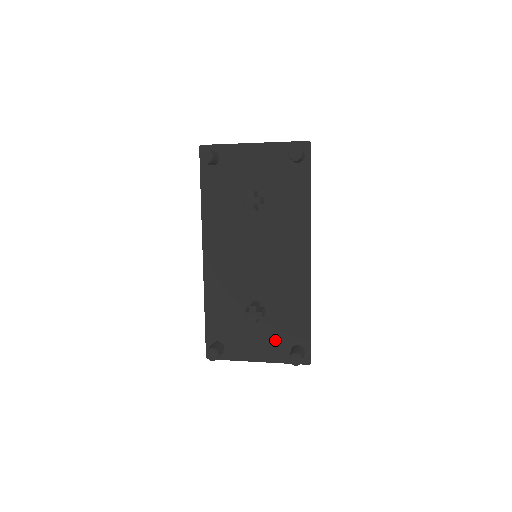
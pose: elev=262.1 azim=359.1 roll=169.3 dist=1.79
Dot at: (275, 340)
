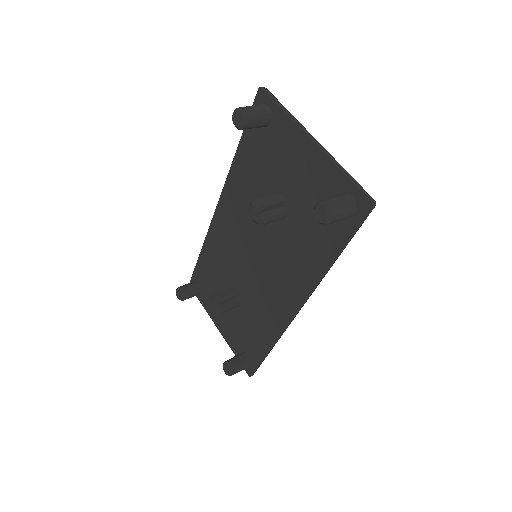
Dot at: (236, 332)
